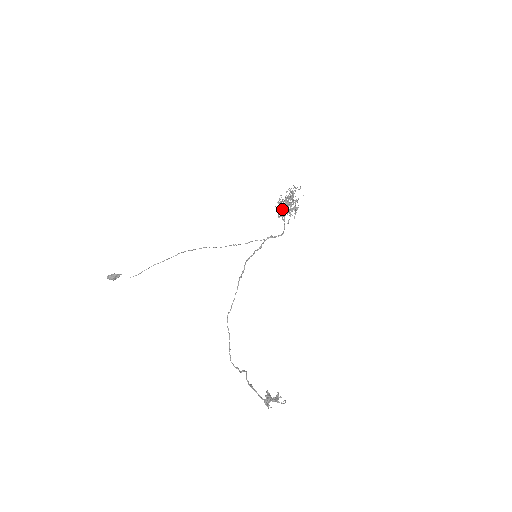
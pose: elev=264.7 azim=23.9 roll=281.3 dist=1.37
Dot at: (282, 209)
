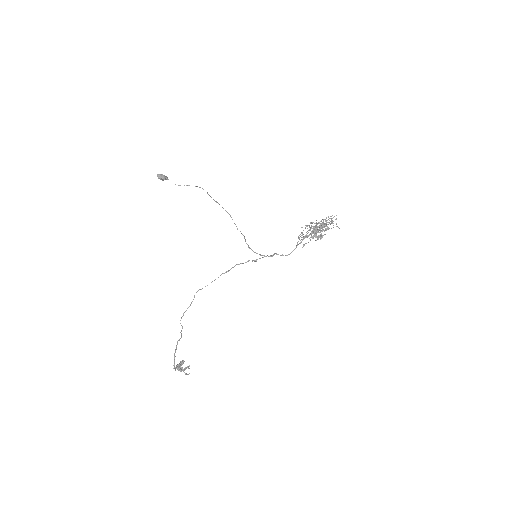
Dot at: occluded
